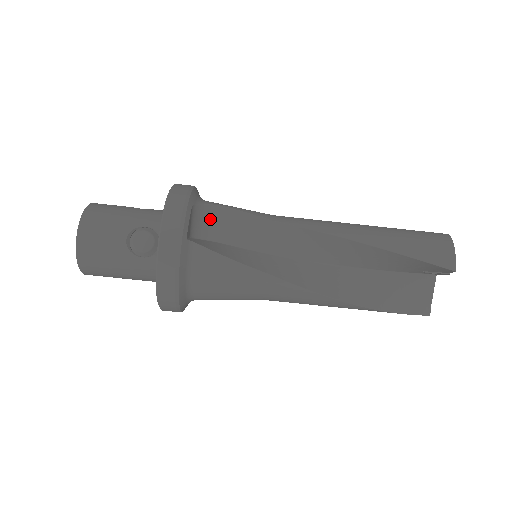
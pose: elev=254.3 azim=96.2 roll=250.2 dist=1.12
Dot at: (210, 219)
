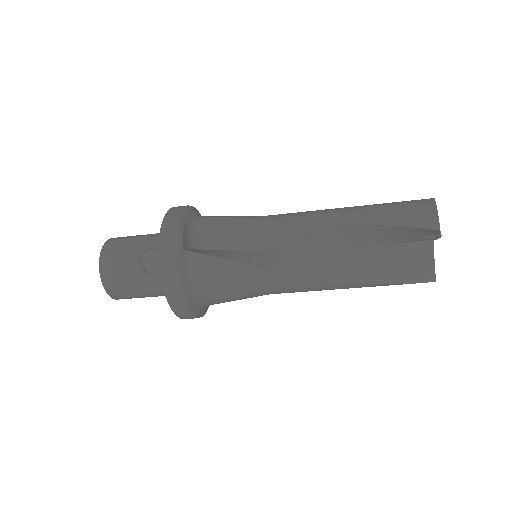
Dot at: (207, 230)
